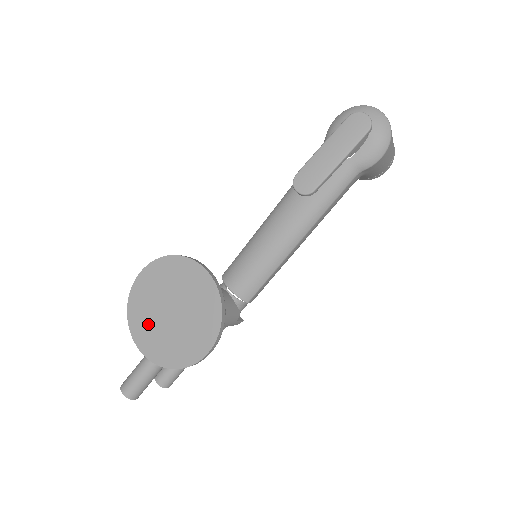
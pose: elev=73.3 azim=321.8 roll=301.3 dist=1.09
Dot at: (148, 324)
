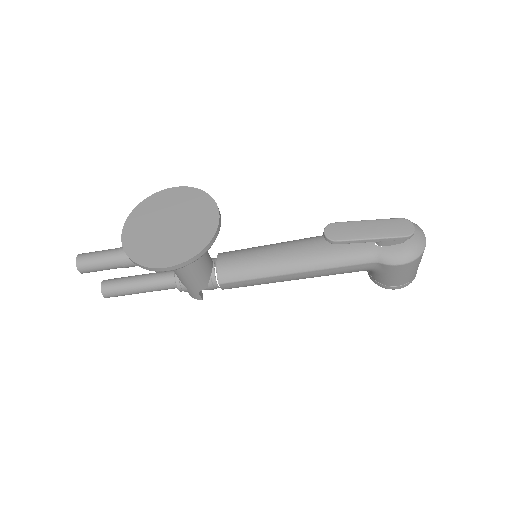
Dot at: (146, 220)
